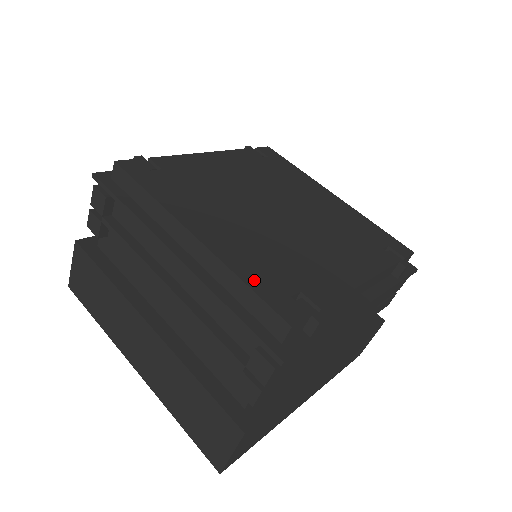
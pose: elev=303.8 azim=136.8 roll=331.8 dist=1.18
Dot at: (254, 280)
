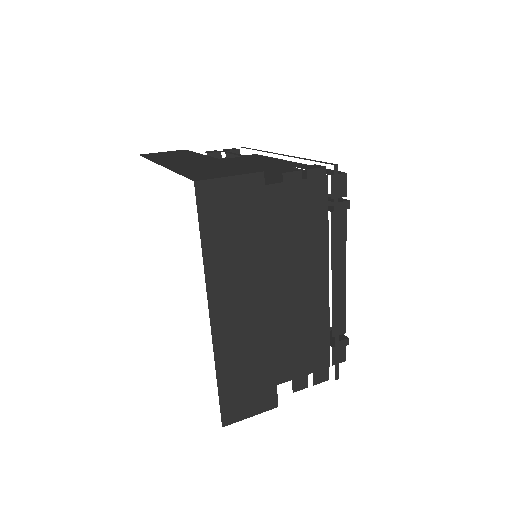
Dot at: occluded
